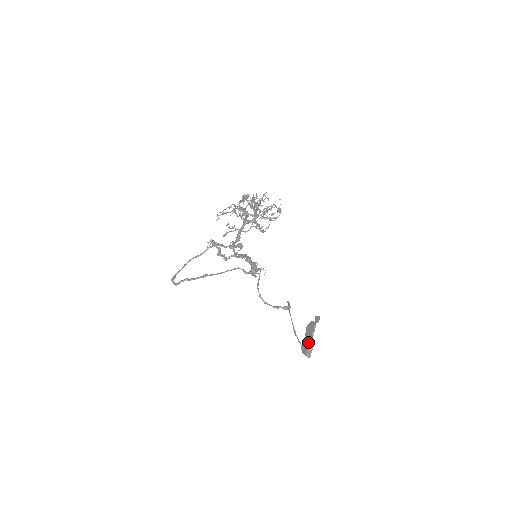
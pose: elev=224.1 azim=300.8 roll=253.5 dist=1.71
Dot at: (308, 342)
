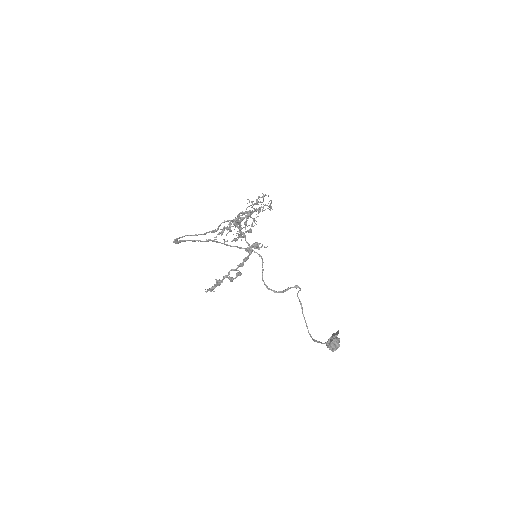
Dot at: occluded
